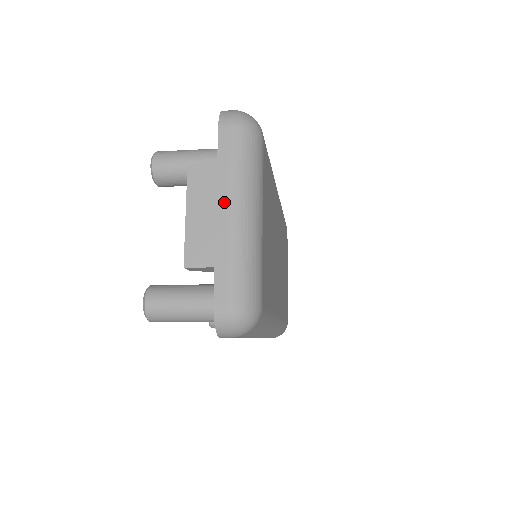
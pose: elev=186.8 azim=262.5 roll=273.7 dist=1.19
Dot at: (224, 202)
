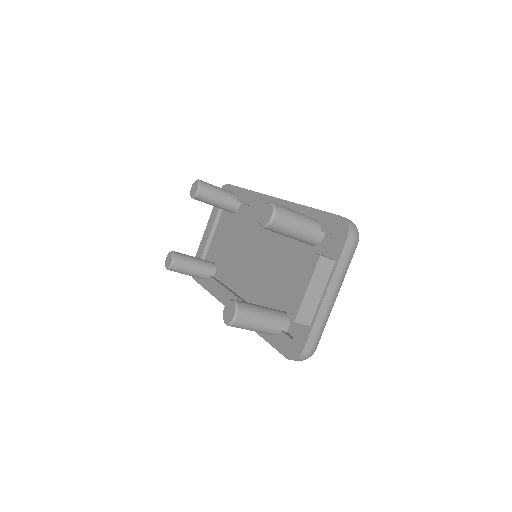
Dot at: (331, 290)
